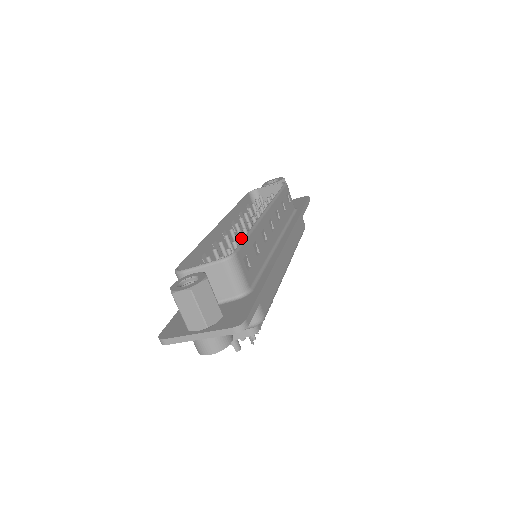
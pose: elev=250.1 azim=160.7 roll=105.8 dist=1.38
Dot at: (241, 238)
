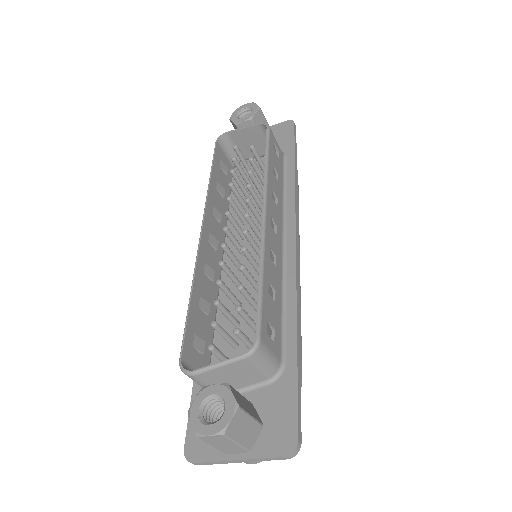
Dot at: (245, 270)
